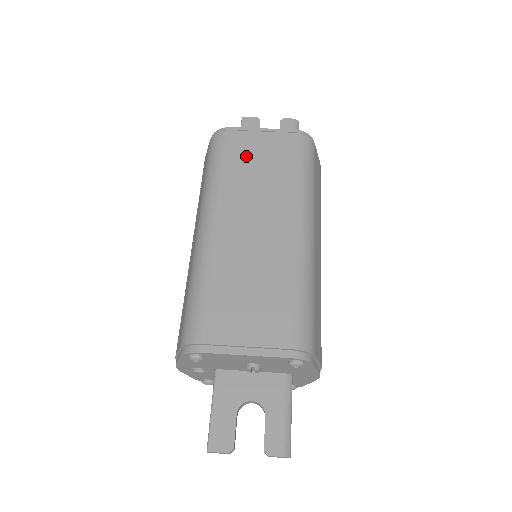
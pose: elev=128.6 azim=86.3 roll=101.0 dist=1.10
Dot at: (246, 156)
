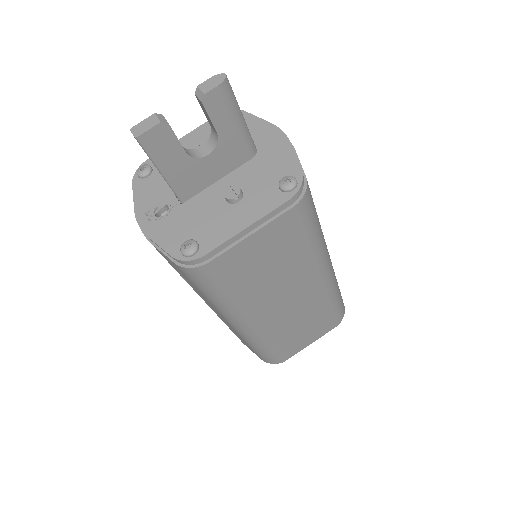
Dot at: (248, 269)
